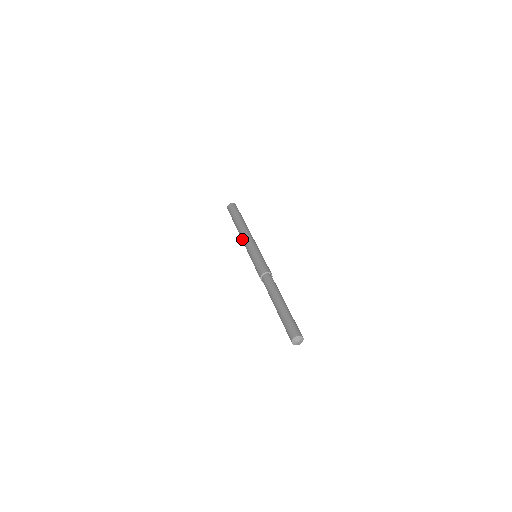
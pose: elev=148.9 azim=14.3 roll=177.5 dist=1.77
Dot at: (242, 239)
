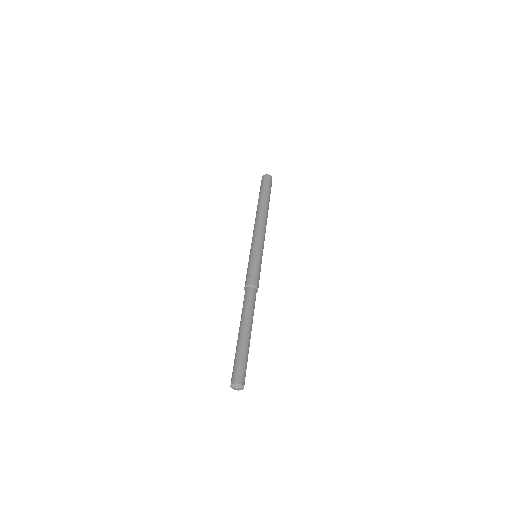
Dot at: occluded
